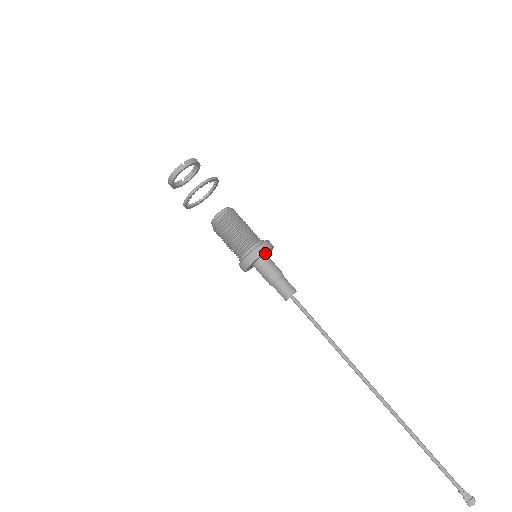
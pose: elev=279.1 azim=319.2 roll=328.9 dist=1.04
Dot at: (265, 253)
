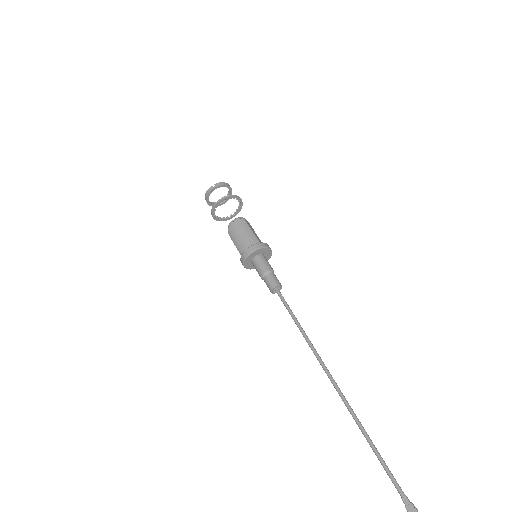
Dot at: (260, 253)
